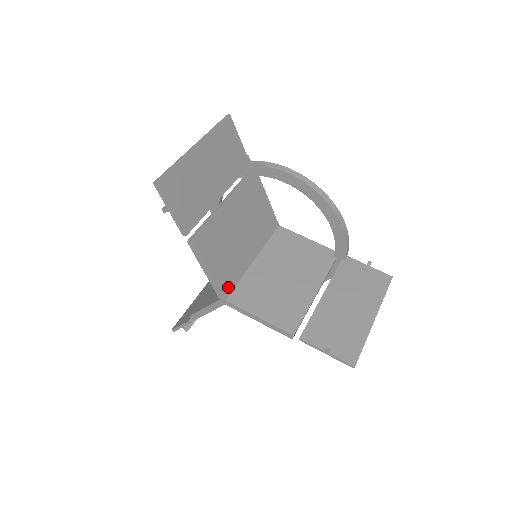
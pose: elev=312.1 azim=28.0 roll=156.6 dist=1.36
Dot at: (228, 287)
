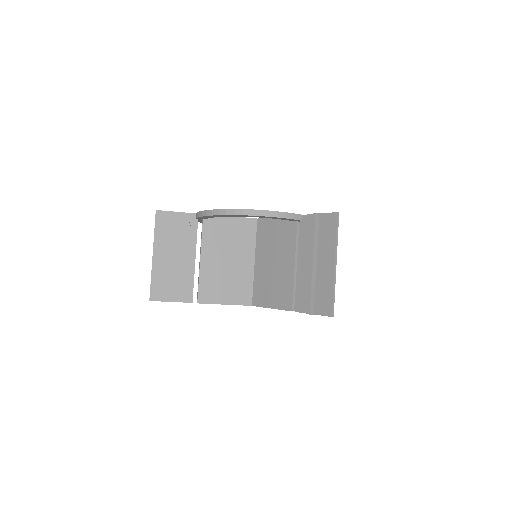
Dot at: (247, 297)
